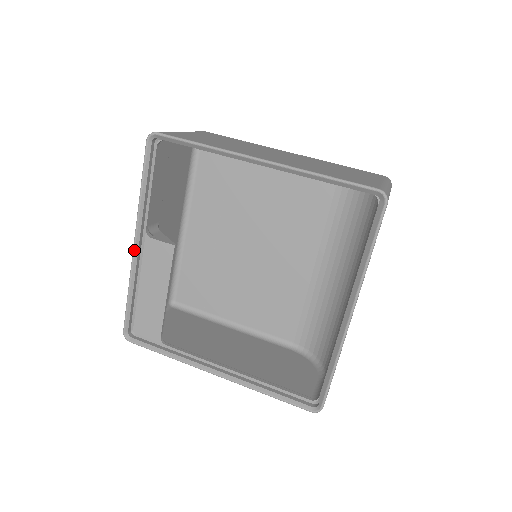
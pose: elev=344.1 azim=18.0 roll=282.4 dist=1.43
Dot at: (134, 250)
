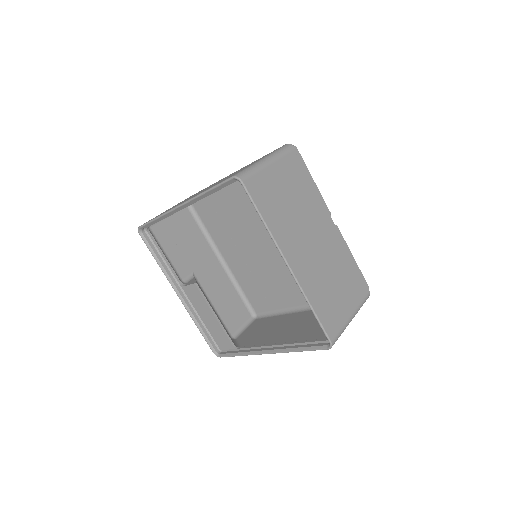
Dot at: (180, 299)
